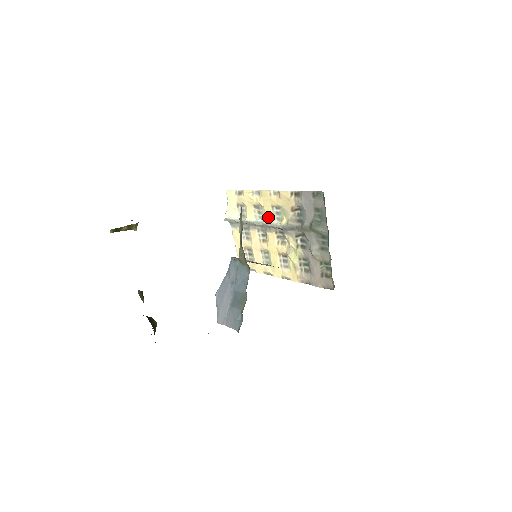
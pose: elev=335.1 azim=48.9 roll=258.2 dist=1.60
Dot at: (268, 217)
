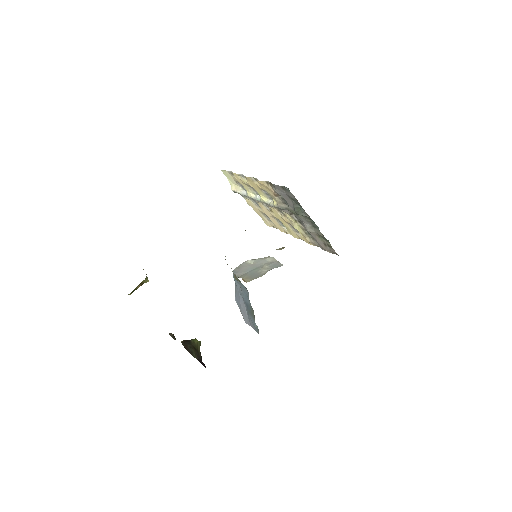
Dot at: (262, 196)
